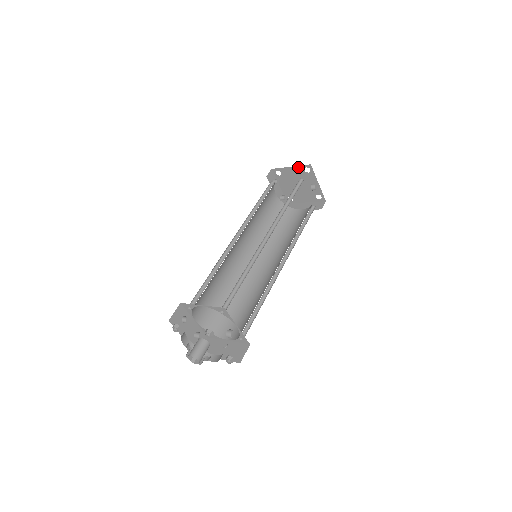
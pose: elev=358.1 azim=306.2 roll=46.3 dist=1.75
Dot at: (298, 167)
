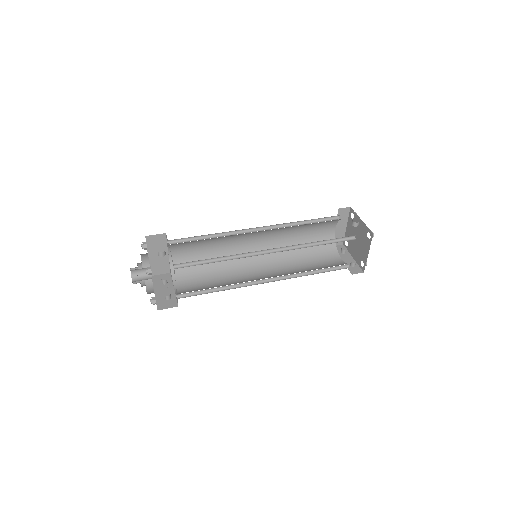
Dot at: (349, 221)
